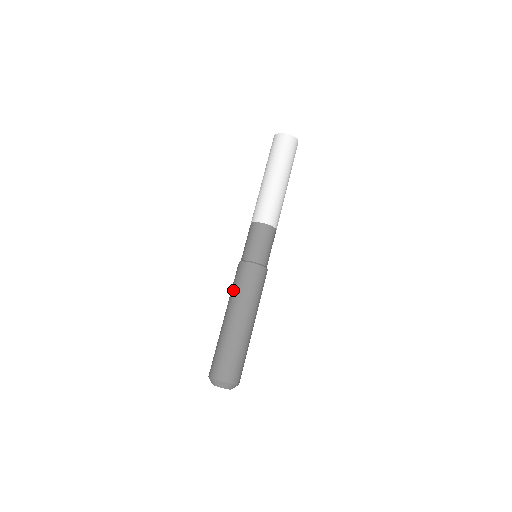
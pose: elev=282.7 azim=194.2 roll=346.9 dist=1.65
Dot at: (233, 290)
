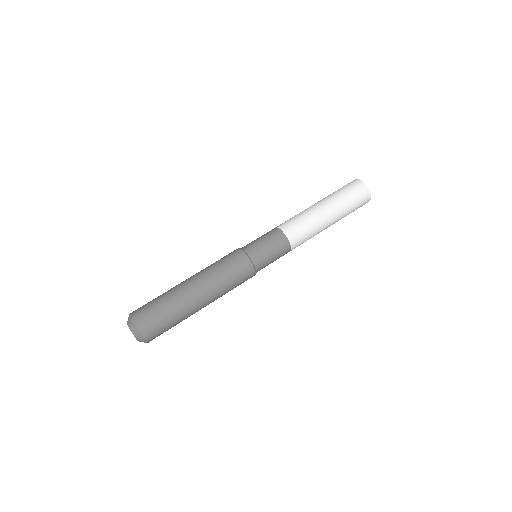
Dot at: (218, 269)
